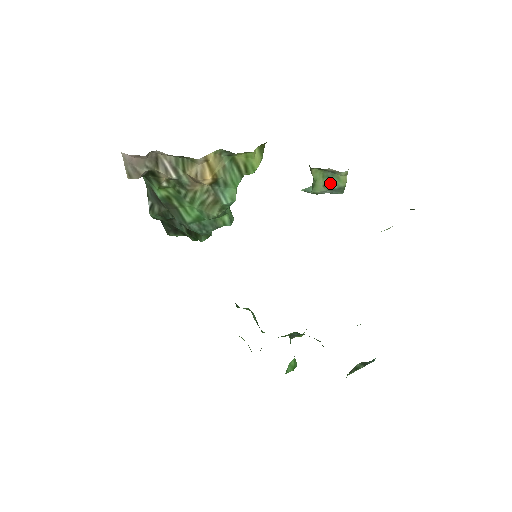
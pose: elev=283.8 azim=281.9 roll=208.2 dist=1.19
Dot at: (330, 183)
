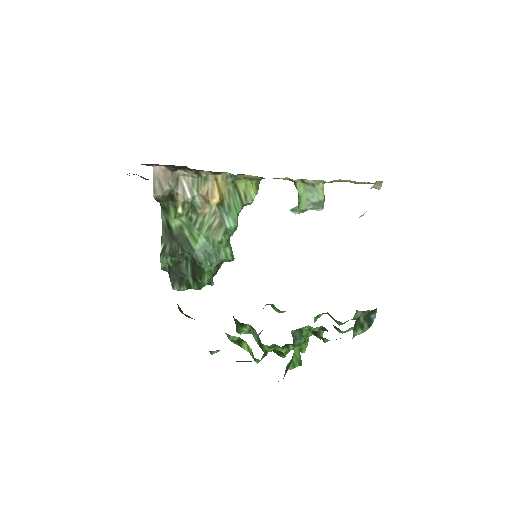
Dot at: (312, 197)
